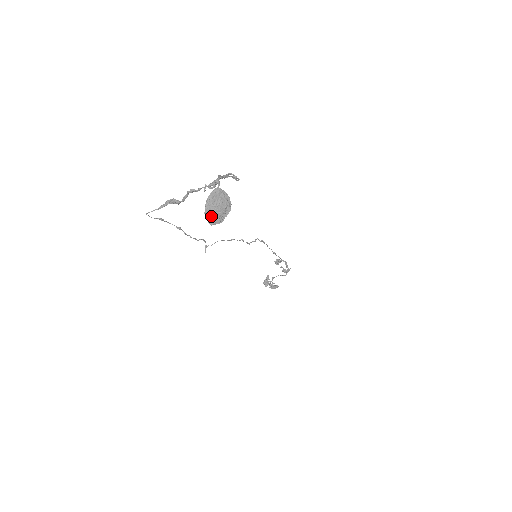
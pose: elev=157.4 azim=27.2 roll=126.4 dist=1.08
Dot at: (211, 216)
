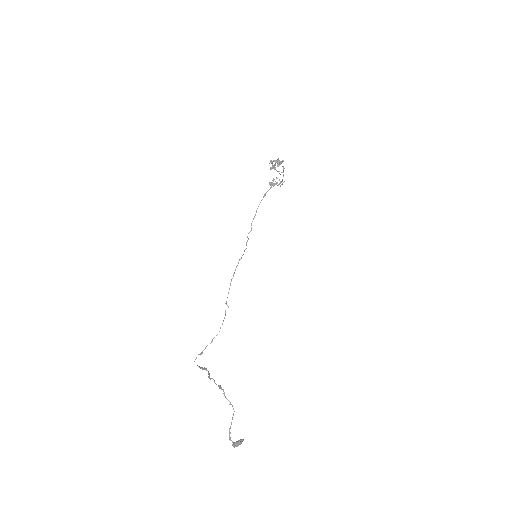
Dot at: occluded
